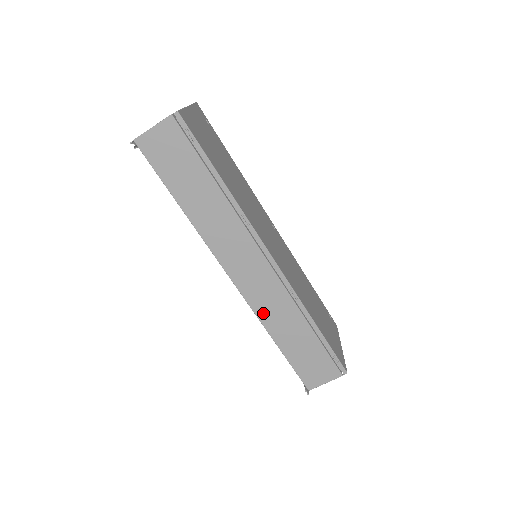
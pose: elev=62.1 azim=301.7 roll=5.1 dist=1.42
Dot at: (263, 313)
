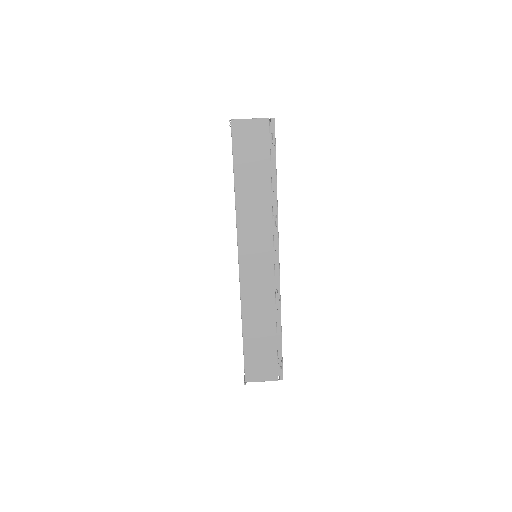
Dot at: (247, 299)
